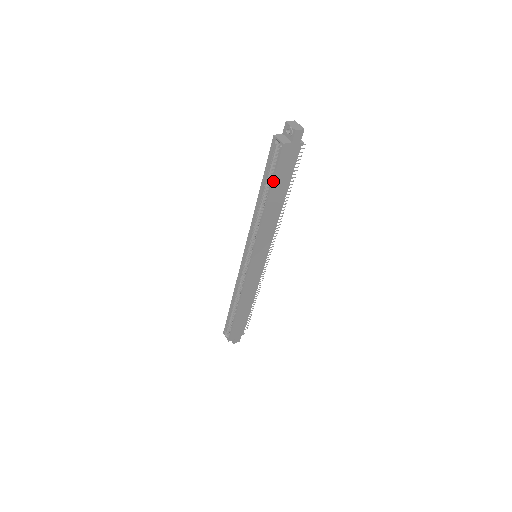
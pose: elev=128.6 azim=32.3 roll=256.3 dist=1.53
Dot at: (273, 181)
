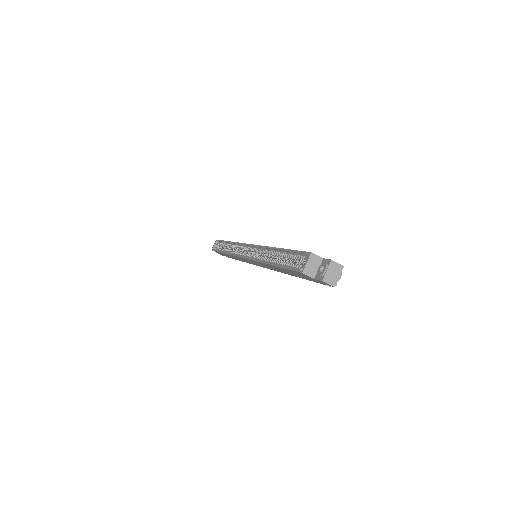
Dot at: (282, 267)
